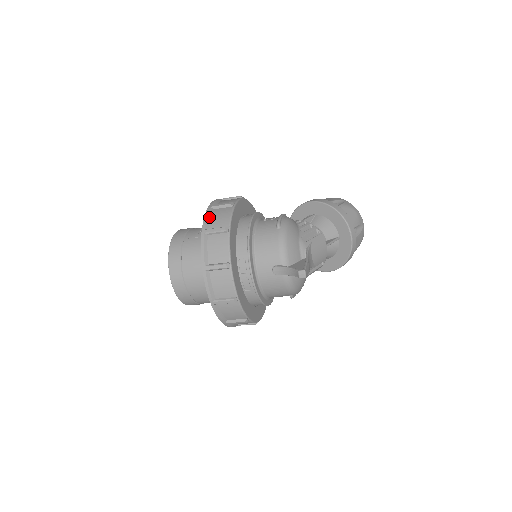
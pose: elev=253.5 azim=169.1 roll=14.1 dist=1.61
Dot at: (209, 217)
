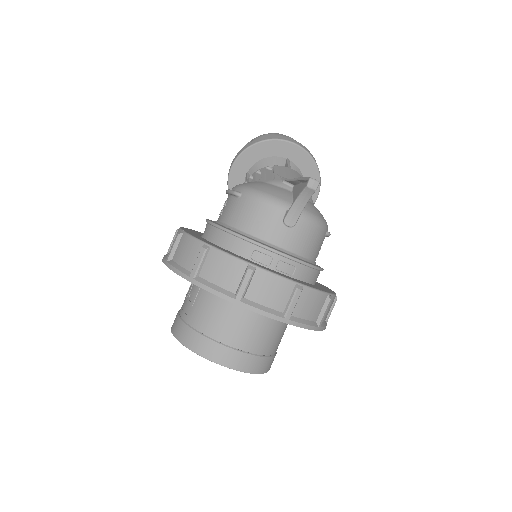
Dot at: (178, 266)
